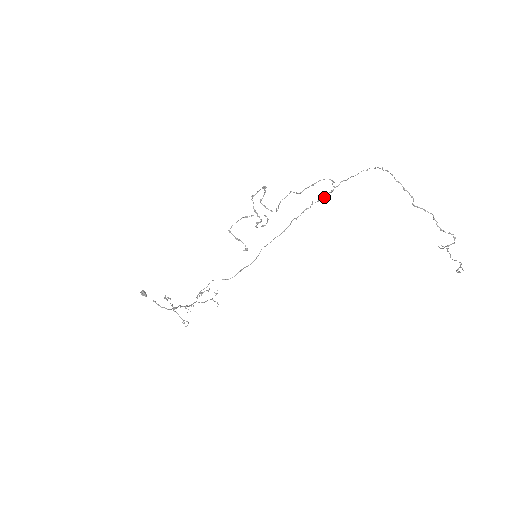
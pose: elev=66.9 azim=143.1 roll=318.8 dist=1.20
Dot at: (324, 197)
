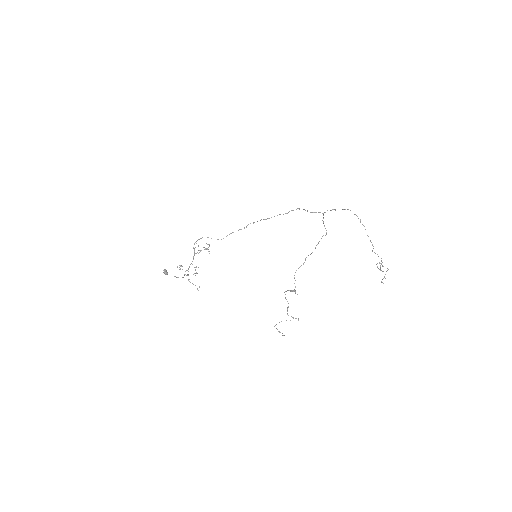
Dot at: occluded
